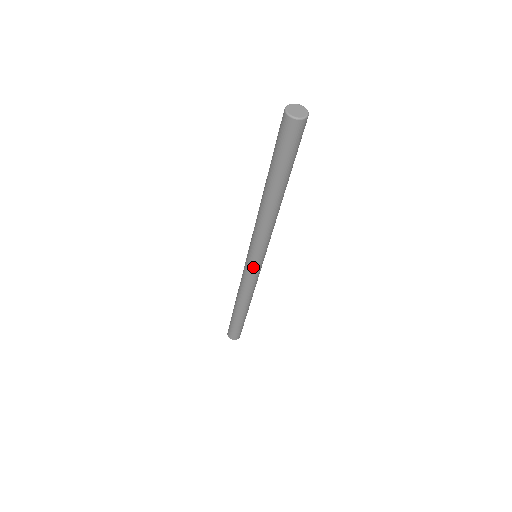
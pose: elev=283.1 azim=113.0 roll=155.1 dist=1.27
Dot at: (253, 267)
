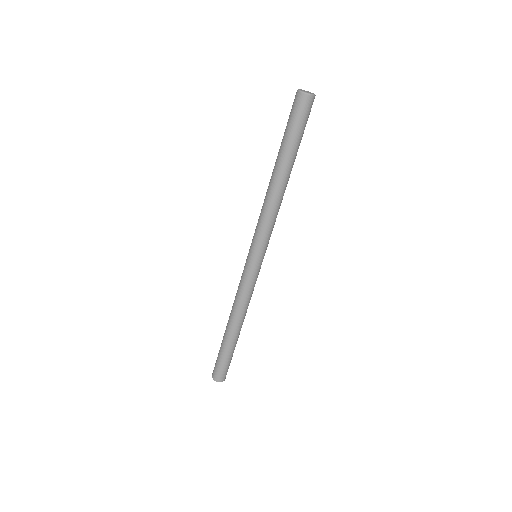
Dot at: (248, 263)
